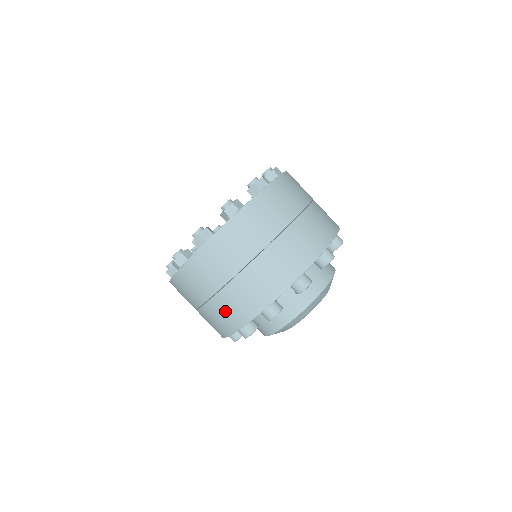
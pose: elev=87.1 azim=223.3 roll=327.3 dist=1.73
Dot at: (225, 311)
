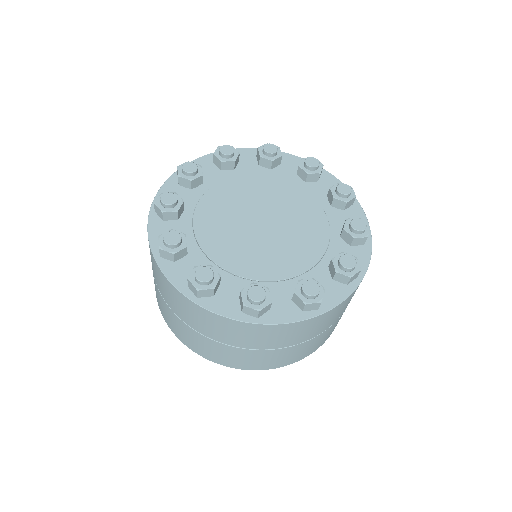
Dot at: (165, 310)
